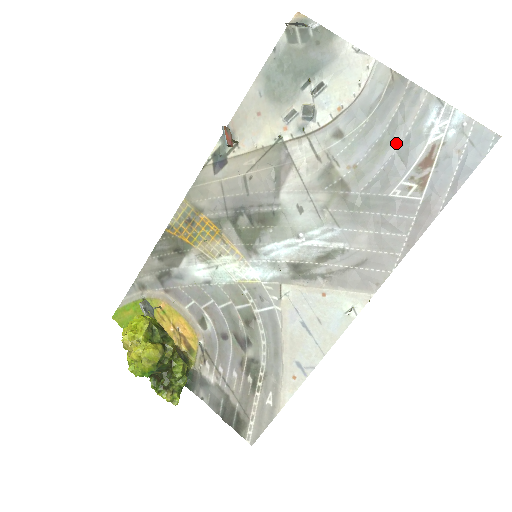
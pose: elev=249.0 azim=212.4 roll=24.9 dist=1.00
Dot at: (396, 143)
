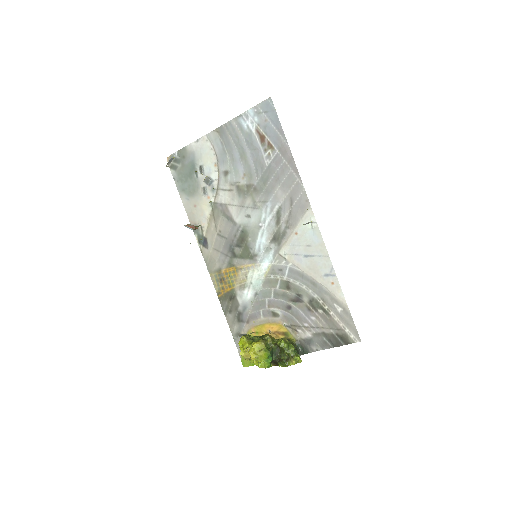
Dot at: (245, 148)
